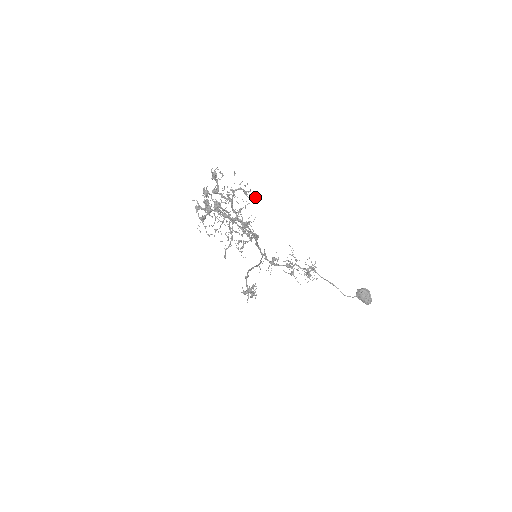
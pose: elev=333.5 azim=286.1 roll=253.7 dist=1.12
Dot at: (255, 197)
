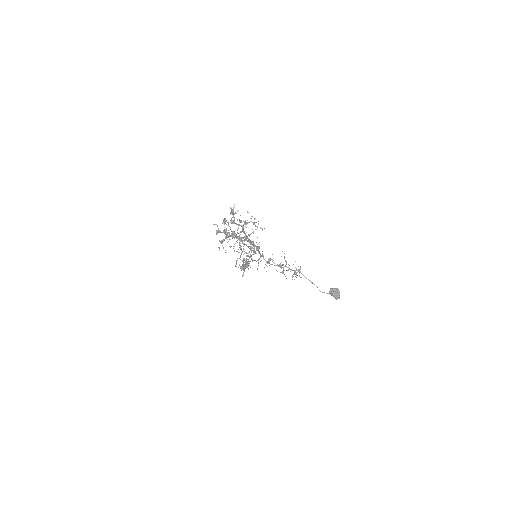
Dot at: (261, 228)
